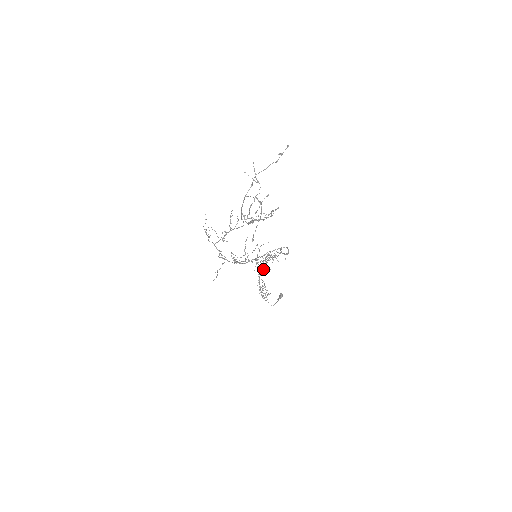
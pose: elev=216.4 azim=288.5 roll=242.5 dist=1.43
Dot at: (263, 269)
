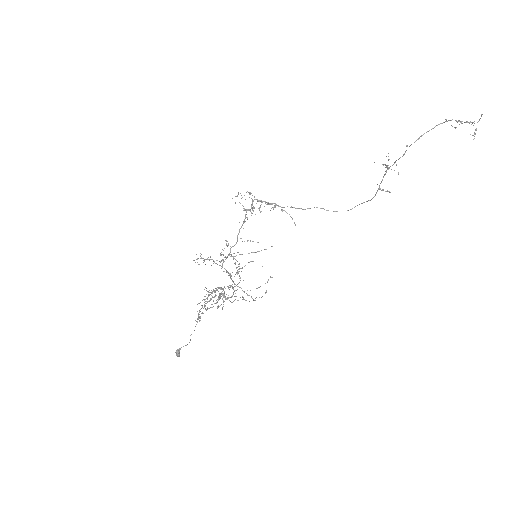
Dot at: (230, 285)
